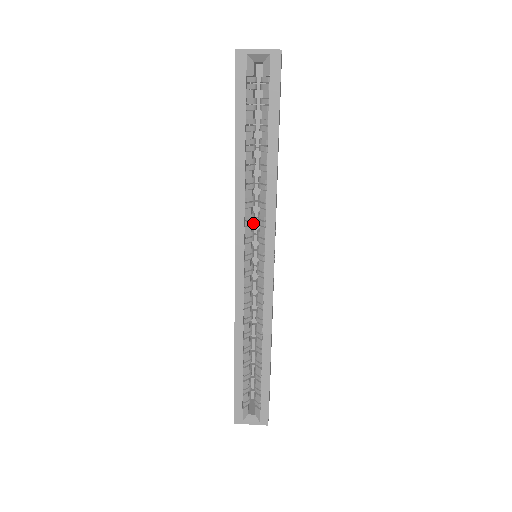
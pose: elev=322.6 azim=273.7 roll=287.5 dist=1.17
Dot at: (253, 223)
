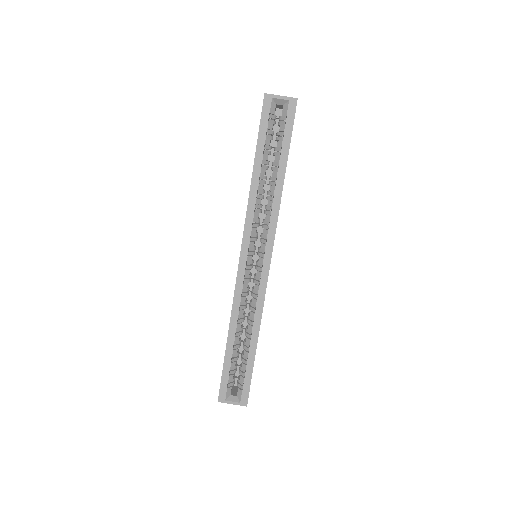
Dot at: (258, 226)
